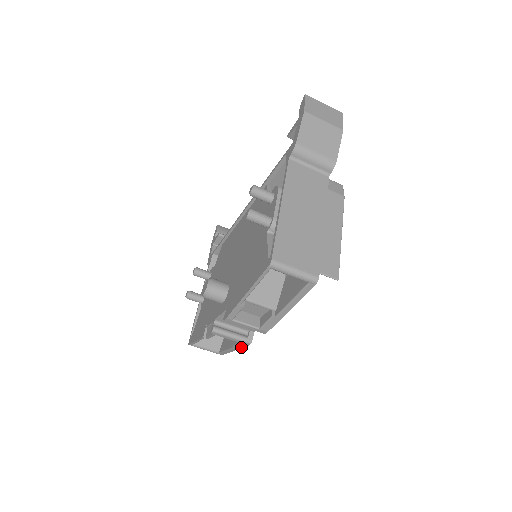
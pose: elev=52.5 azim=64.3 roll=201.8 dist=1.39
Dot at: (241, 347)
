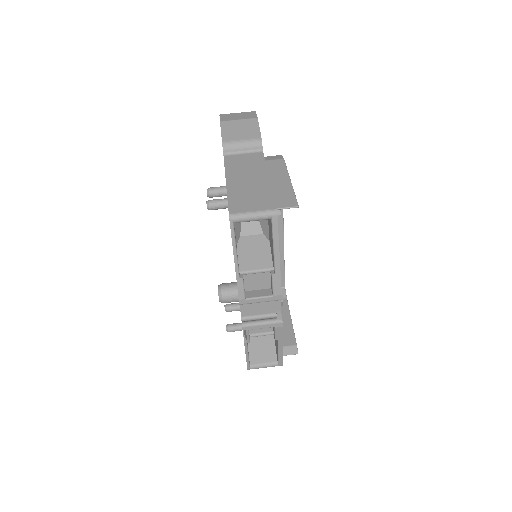
Dot at: (281, 334)
